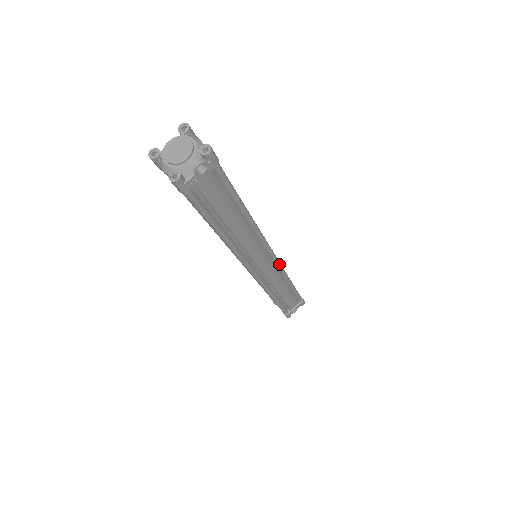
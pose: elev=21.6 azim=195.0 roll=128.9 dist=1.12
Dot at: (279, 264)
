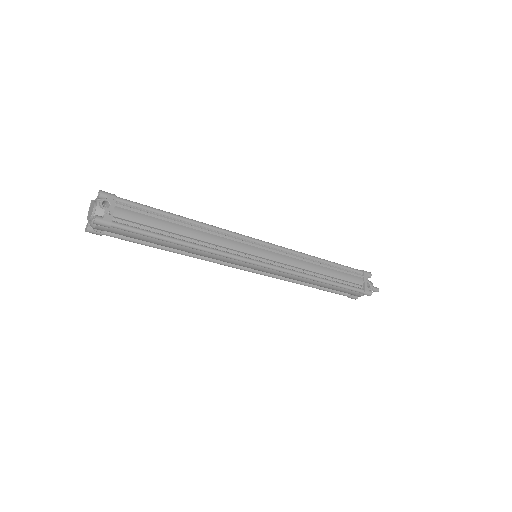
Dot at: (278, 247)
